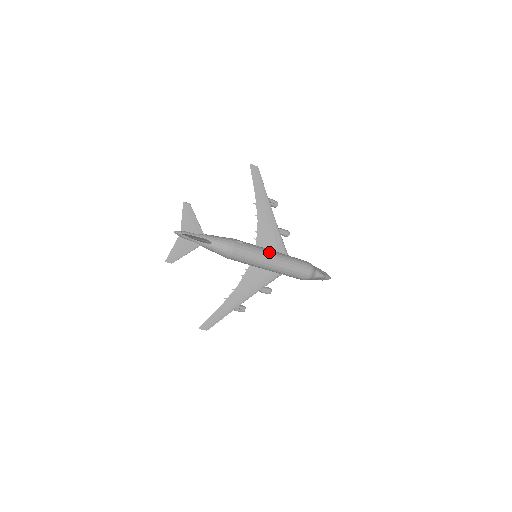
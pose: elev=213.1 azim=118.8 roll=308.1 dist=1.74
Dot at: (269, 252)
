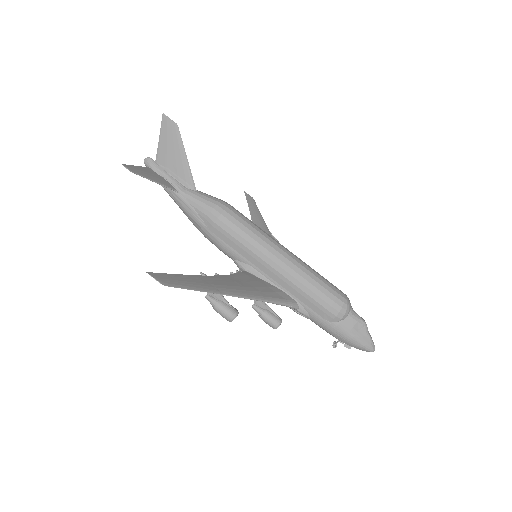
Dot at: occluded
